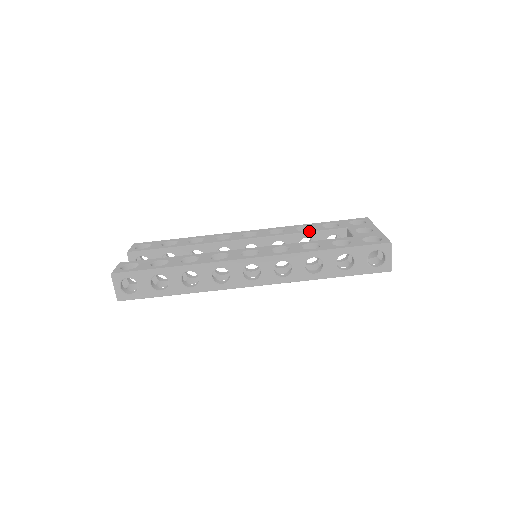
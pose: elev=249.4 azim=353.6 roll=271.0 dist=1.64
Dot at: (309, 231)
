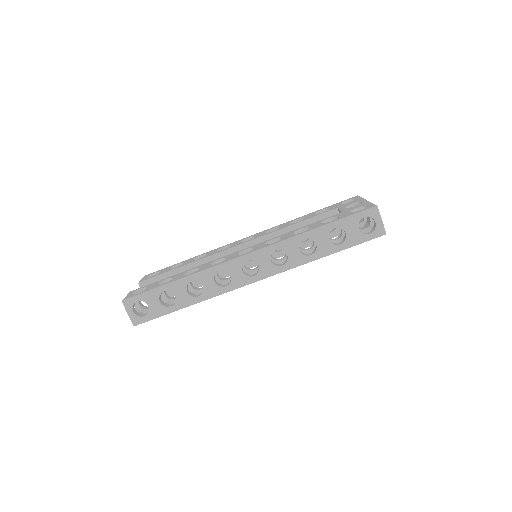
Dot at: (302, 221)
